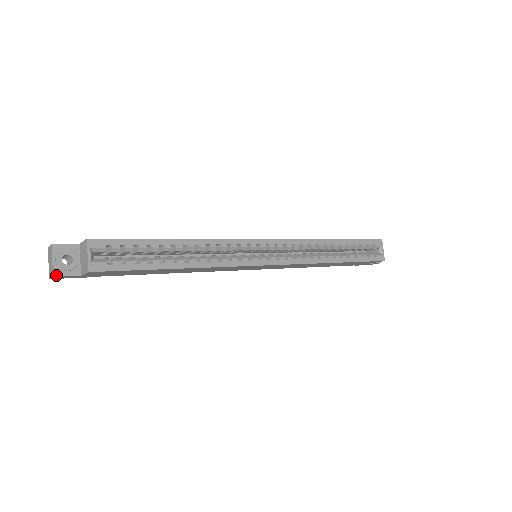
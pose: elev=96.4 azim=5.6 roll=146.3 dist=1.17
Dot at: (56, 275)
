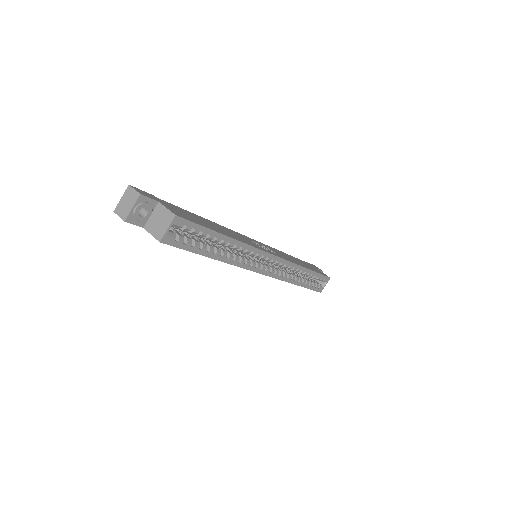
Dot at: (127, 221)
